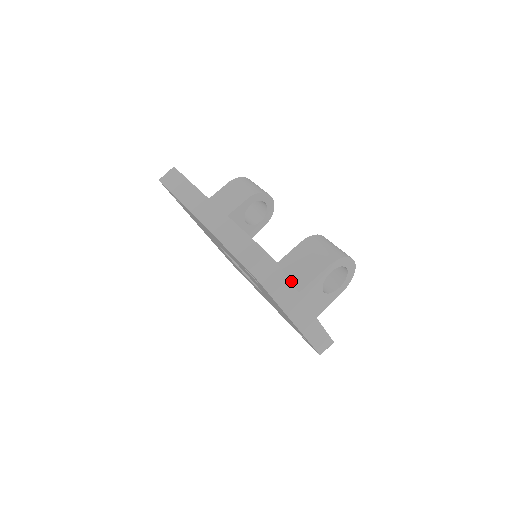
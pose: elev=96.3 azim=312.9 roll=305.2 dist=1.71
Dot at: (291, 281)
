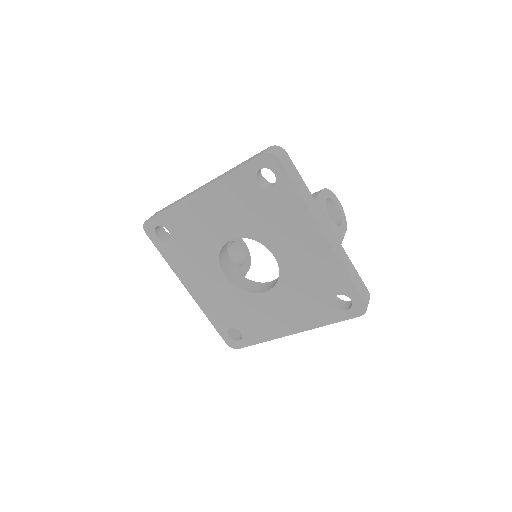
Dot at: occluded
